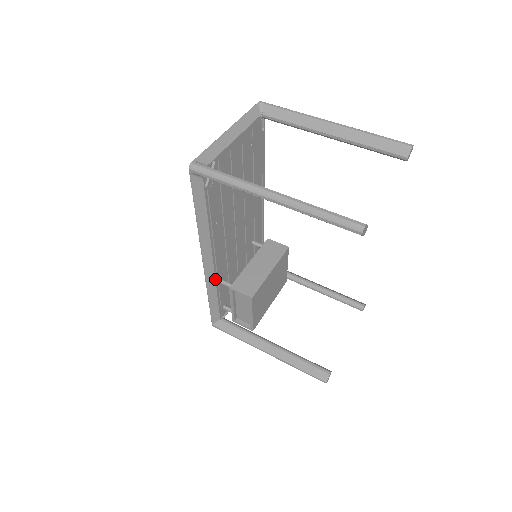
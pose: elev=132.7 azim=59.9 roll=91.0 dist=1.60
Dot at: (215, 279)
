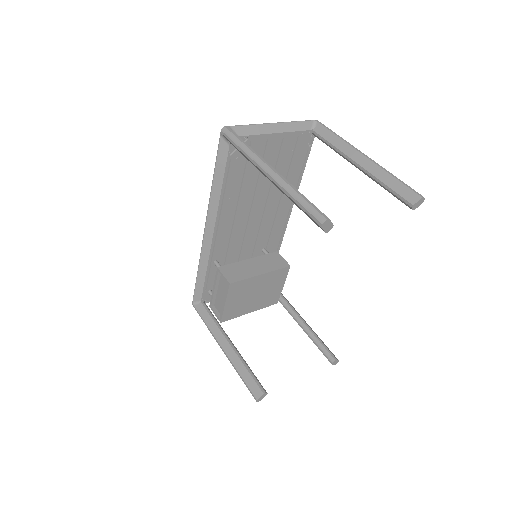
Dot at: (209, 254)
